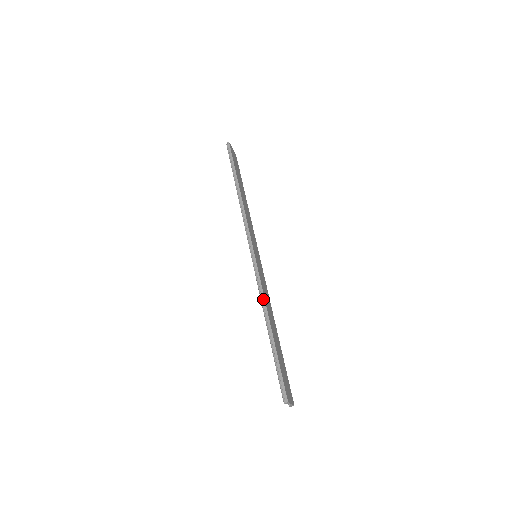
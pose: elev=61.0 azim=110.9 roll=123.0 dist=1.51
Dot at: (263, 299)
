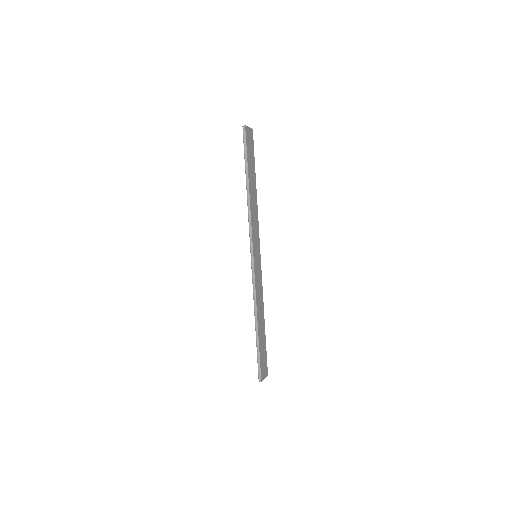
Dot at: (255, 303)
